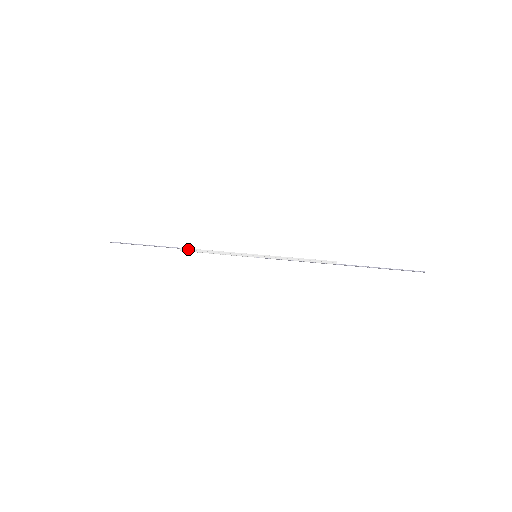
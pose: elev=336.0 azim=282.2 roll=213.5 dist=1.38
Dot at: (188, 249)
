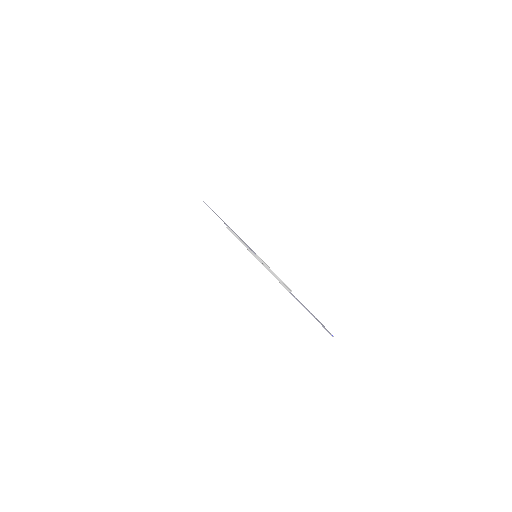
Dot at: (229, 229)
